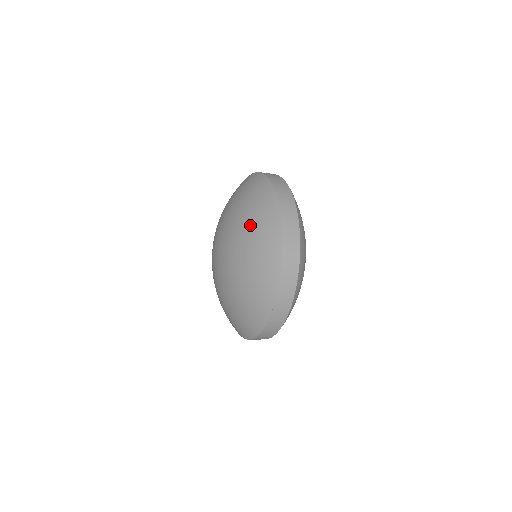
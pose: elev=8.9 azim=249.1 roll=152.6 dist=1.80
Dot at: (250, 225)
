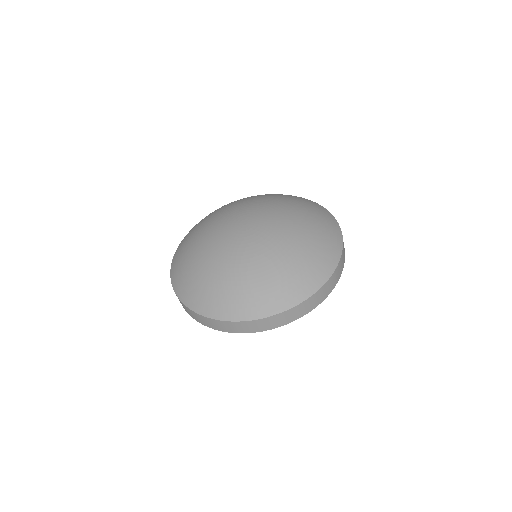
Dot at: (282, 197)
